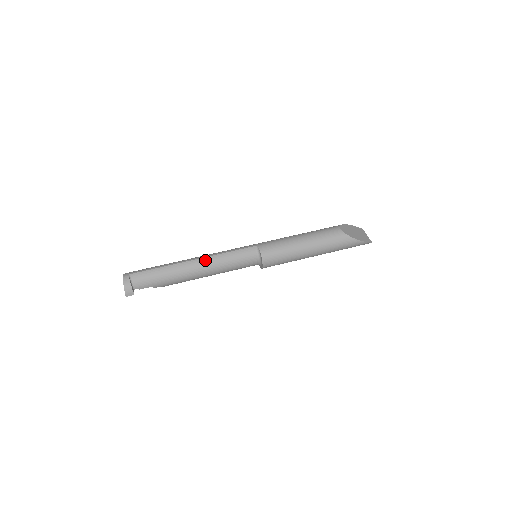
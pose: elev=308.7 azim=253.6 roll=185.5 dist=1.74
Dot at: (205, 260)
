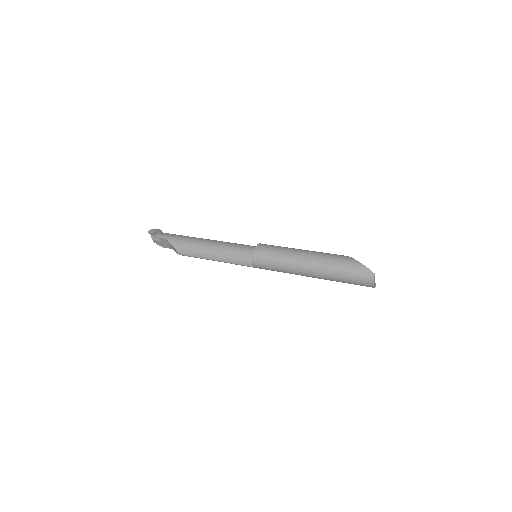
Dot at: occluded
